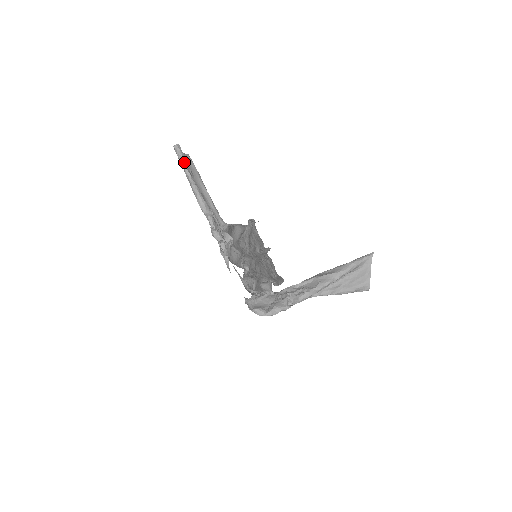
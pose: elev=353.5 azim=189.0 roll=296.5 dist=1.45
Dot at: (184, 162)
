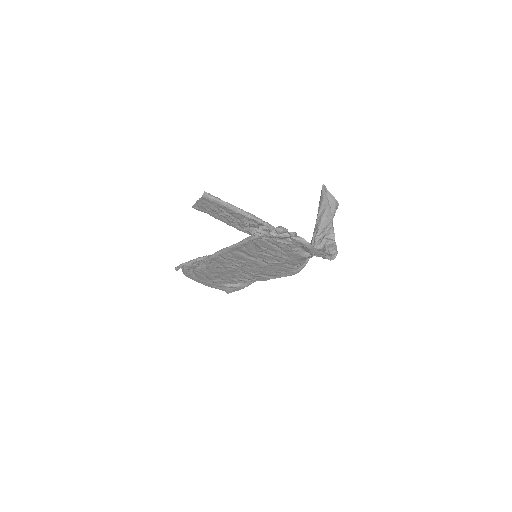
Dot at: occluded
